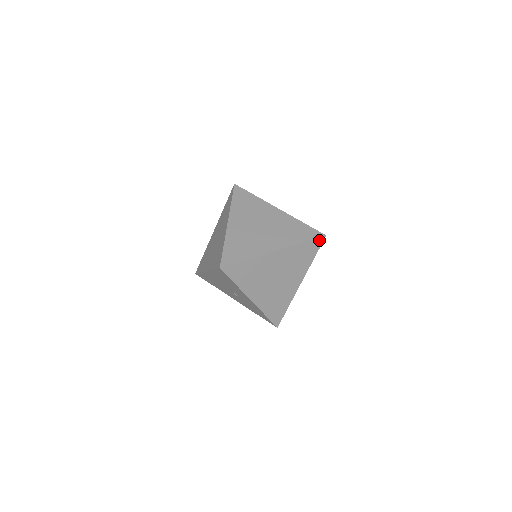
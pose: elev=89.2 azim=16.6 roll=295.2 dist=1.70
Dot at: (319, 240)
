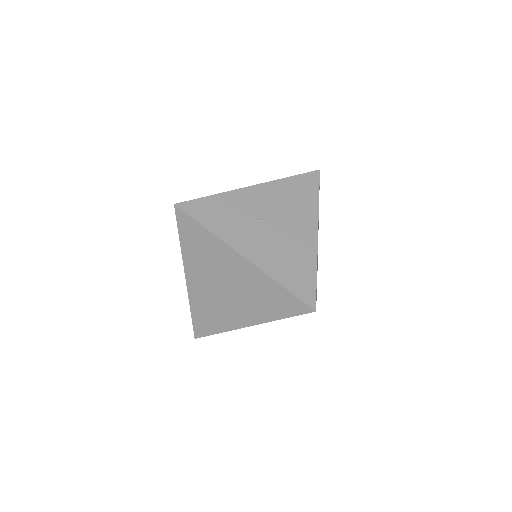
Dot at: (307, 312)
